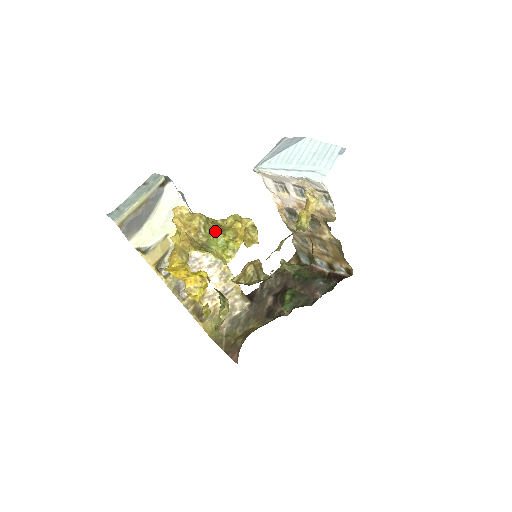
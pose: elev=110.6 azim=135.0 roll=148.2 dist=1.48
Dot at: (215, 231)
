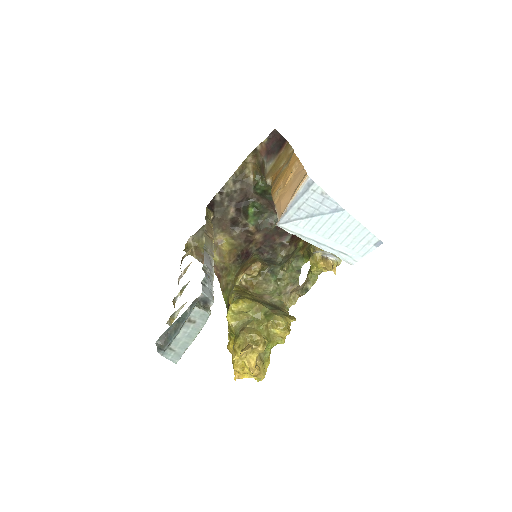
Dot at: (270, 345)
